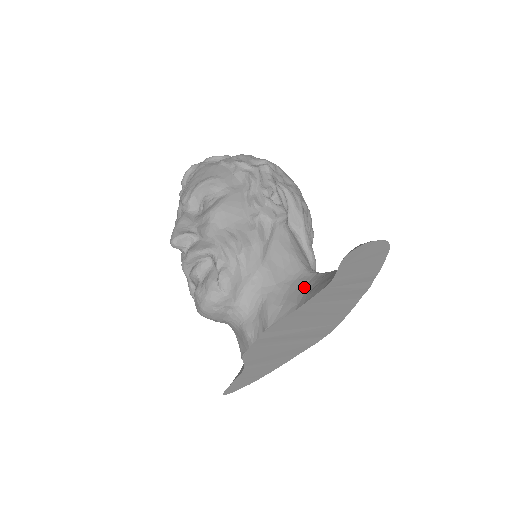
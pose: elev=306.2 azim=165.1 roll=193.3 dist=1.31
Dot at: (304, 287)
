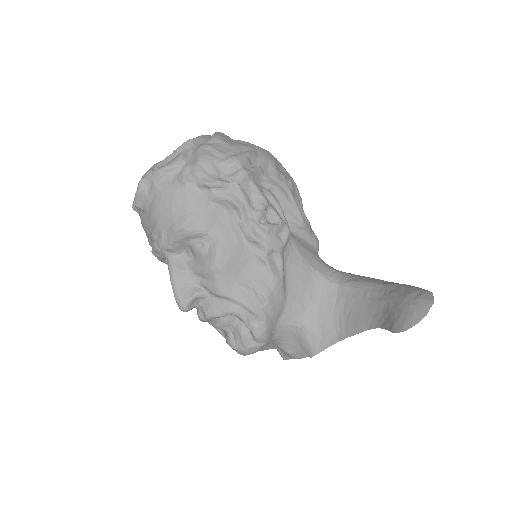
Dot at: (335, 309)
